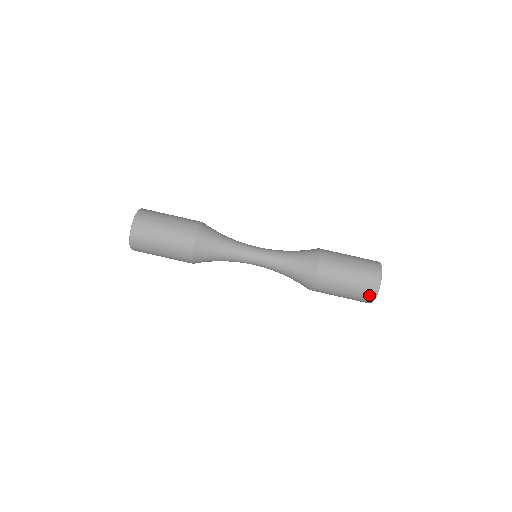
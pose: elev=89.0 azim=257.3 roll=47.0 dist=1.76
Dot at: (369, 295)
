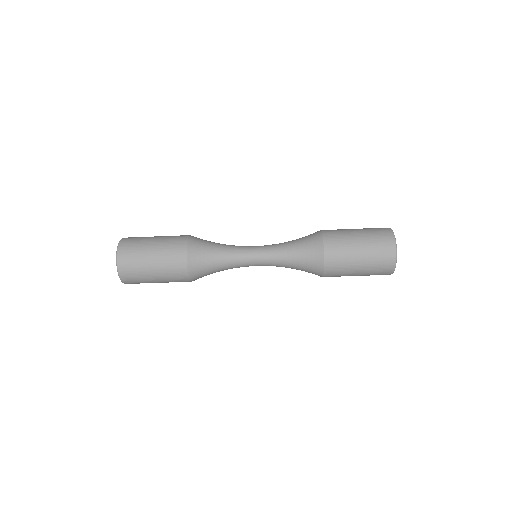
Dot at: (384, 274)
